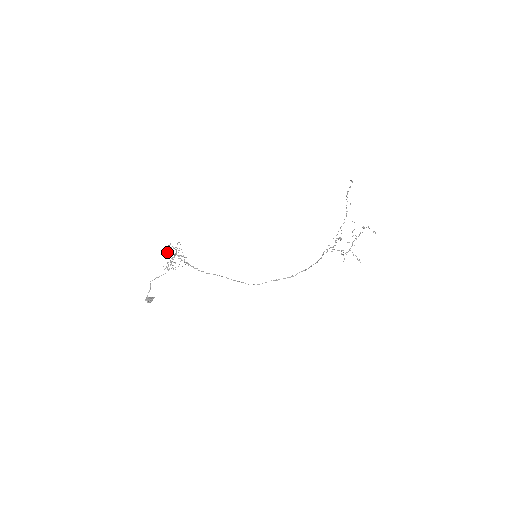
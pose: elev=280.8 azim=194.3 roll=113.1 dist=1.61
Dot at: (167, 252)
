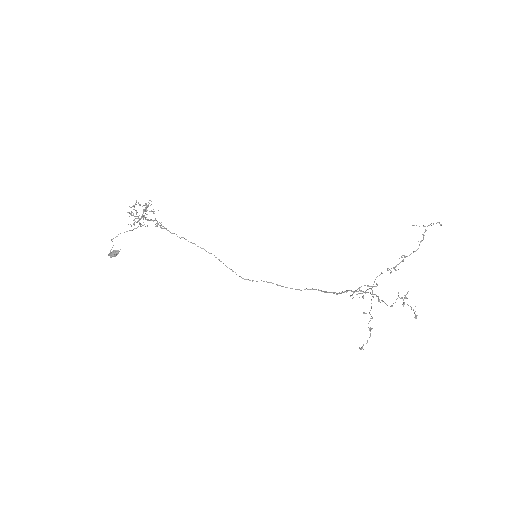
Dot at: (131, 214)
